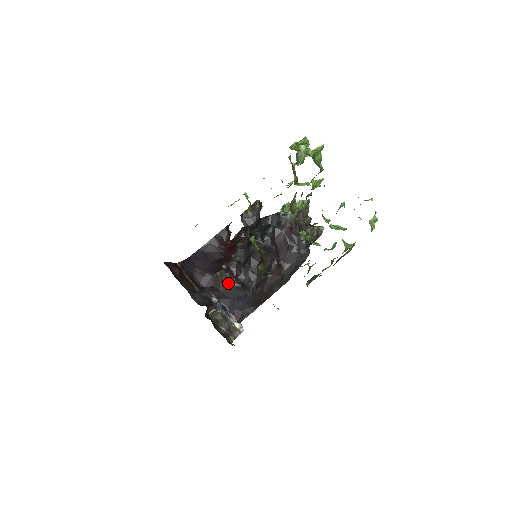
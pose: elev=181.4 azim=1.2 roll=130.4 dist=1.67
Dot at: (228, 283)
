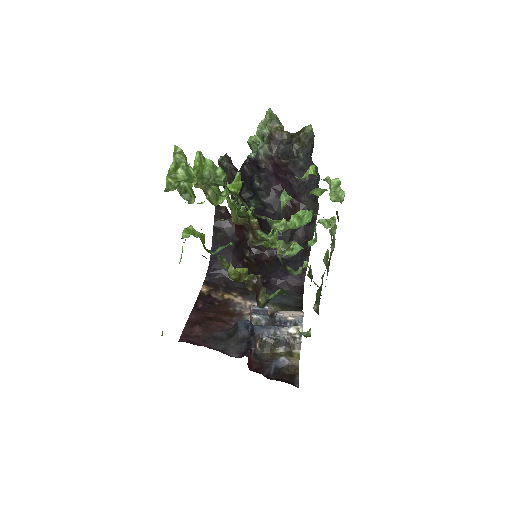
Dot at: (262, 262)
